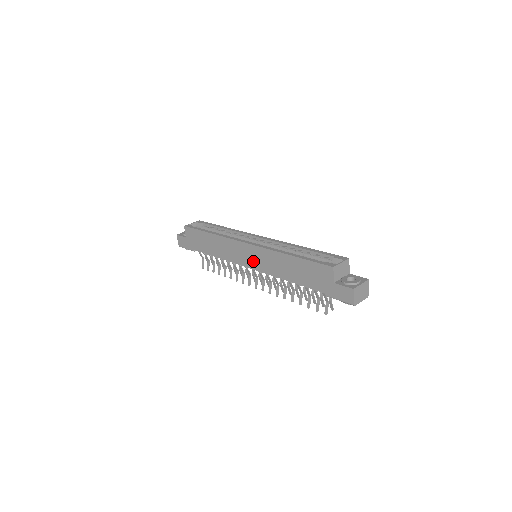
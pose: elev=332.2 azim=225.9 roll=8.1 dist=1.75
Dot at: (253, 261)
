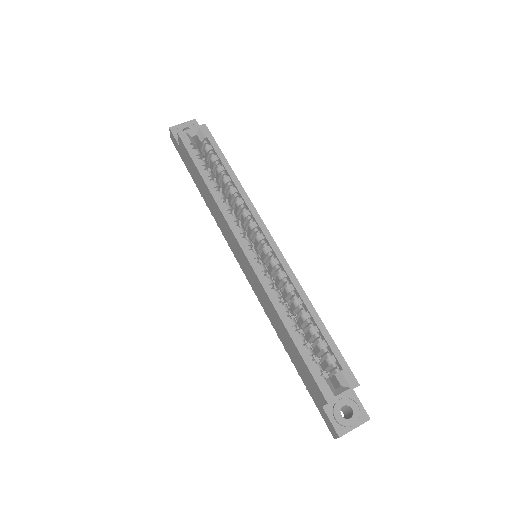
Dot at: (246, 271)
